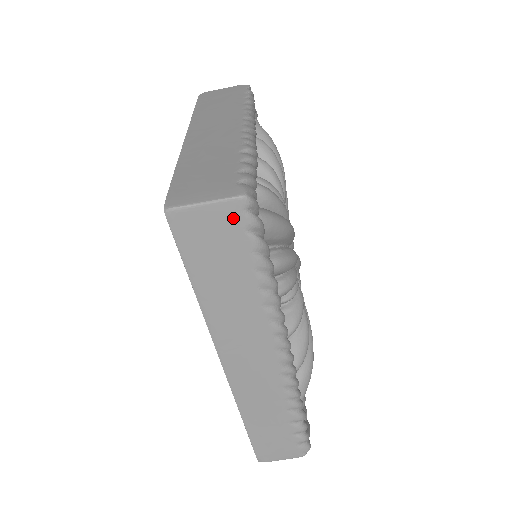
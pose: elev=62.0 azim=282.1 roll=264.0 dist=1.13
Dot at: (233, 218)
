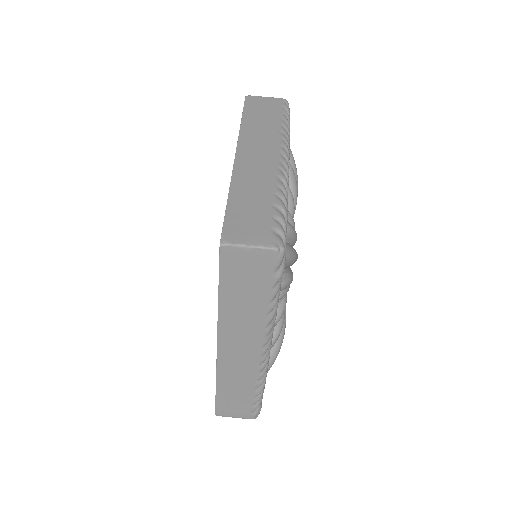
Dot at: (278, 102)
